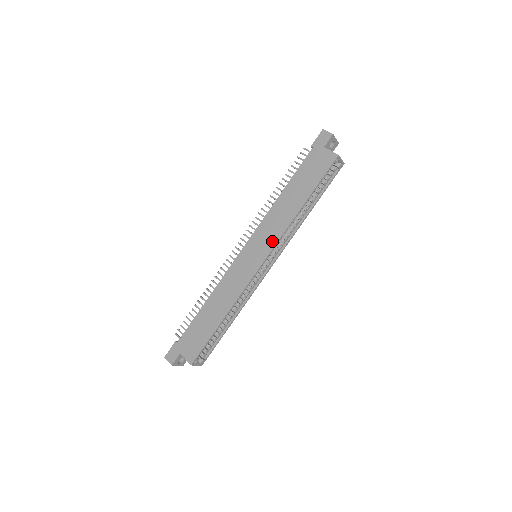
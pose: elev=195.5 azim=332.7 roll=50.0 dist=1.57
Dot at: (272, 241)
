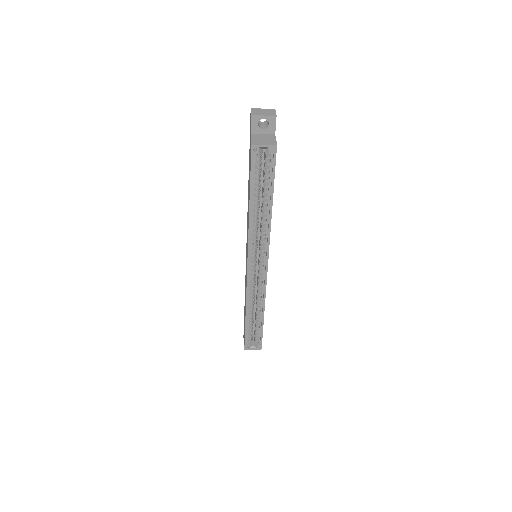
Dot at: (247, 245)
